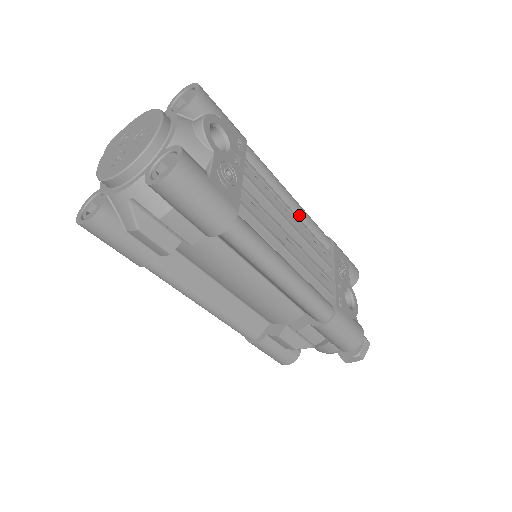
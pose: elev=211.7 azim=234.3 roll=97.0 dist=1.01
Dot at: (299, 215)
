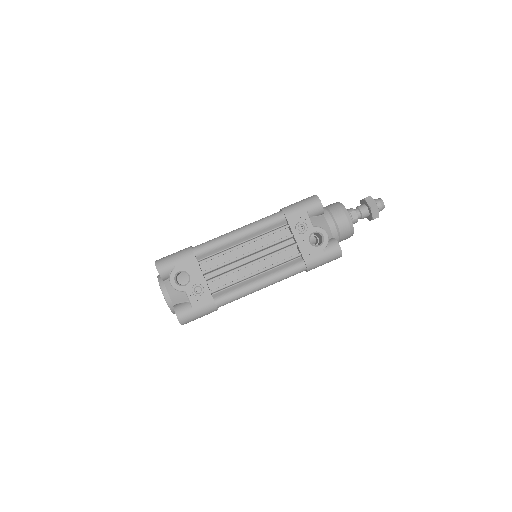
Dot at: (251, 234)
